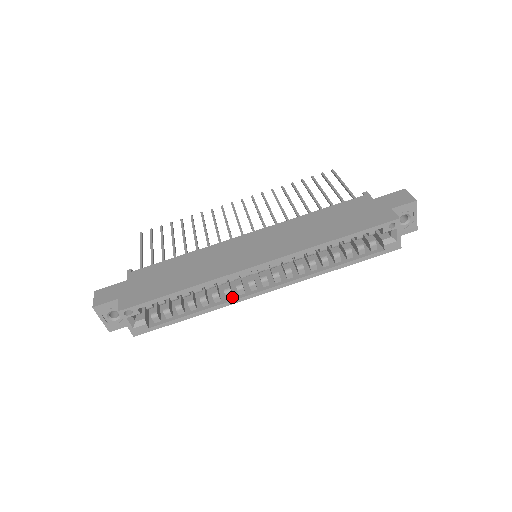
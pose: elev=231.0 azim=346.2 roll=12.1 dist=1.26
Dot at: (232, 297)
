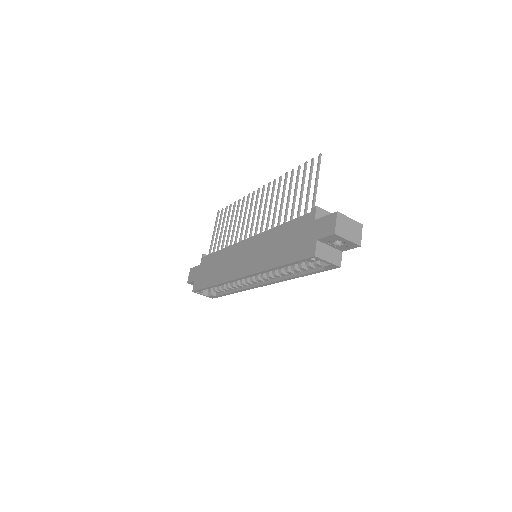
Dot at: (247, 285)
